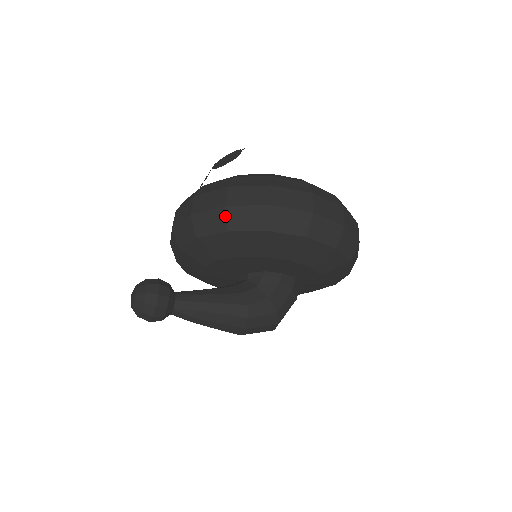
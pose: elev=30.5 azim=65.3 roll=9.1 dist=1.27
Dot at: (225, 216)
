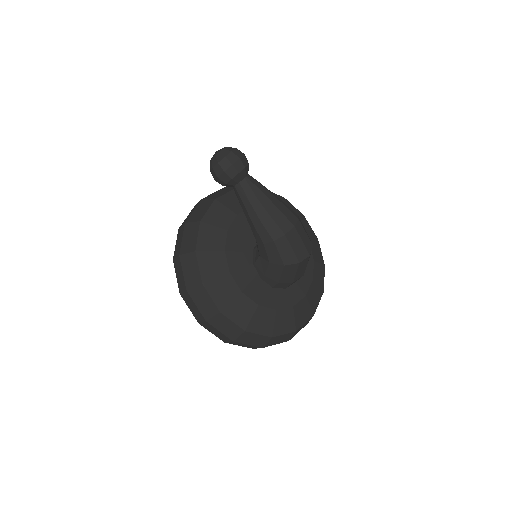
Dot at: occluded
